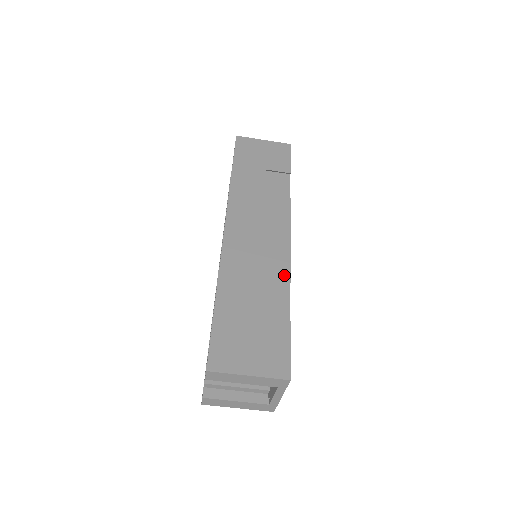
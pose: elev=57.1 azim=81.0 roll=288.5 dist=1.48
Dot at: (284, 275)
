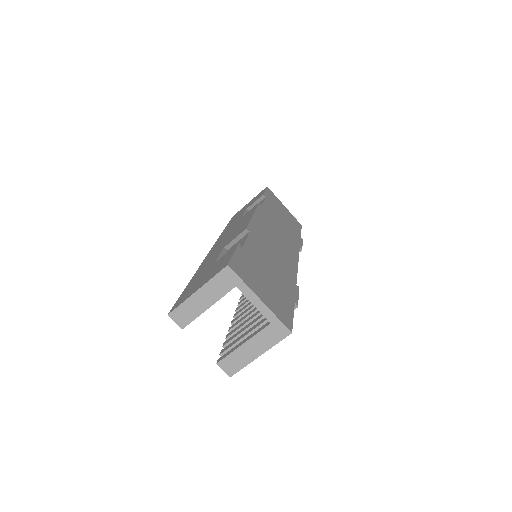
Dot at: occluded
